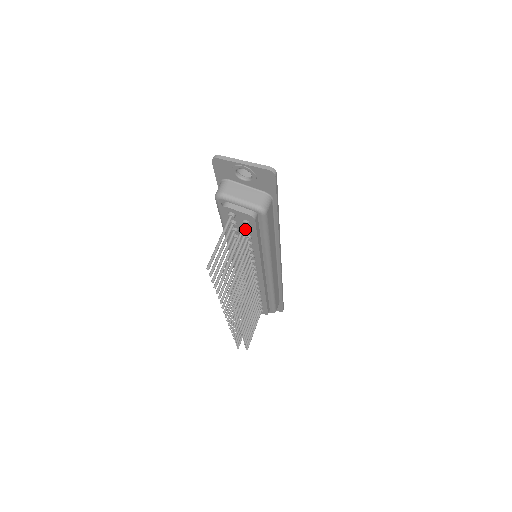
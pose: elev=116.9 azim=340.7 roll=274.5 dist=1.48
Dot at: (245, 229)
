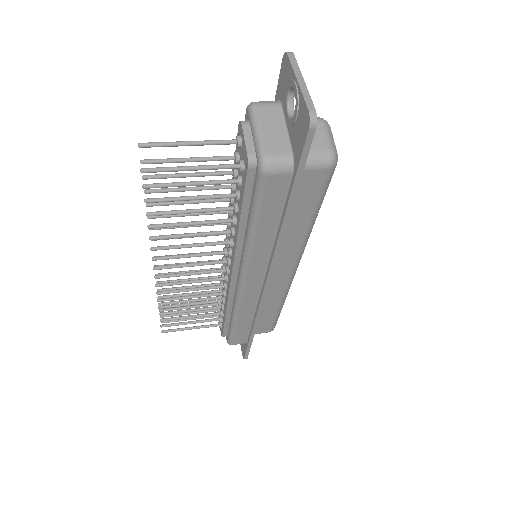
Dot at: (238, 176)
